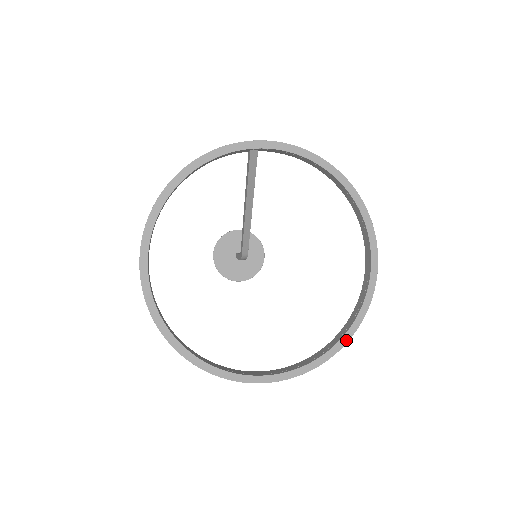
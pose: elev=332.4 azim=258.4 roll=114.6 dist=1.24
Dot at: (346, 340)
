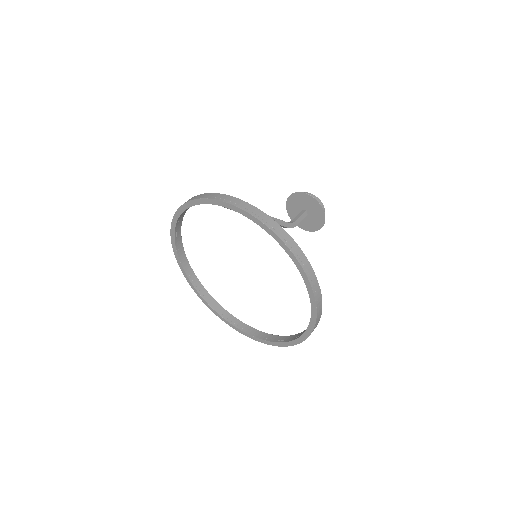
Dot at: (303, 339)
